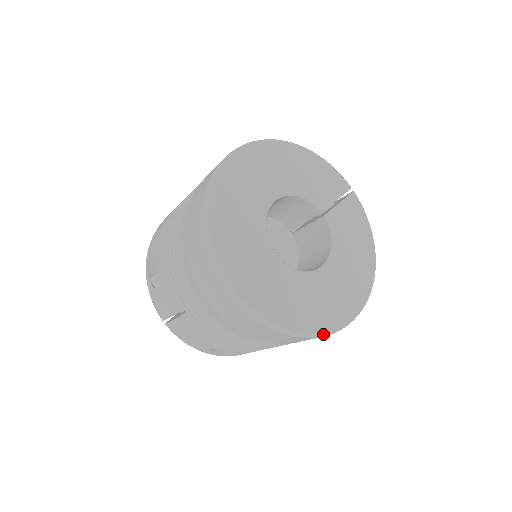
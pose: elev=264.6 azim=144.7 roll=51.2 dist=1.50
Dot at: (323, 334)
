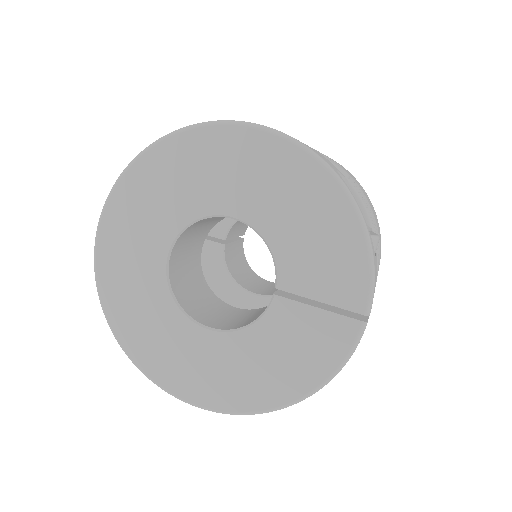
Dot at: (137, 366)
